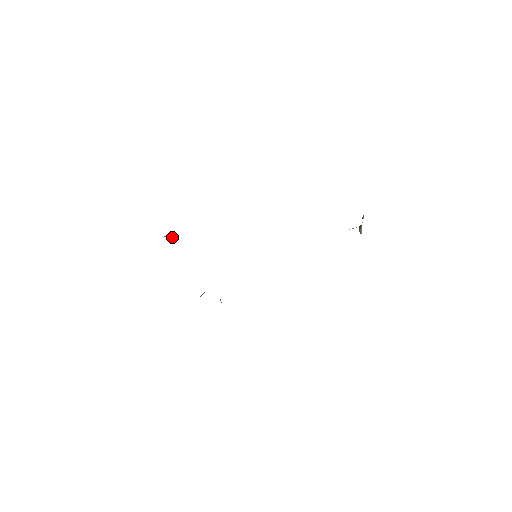
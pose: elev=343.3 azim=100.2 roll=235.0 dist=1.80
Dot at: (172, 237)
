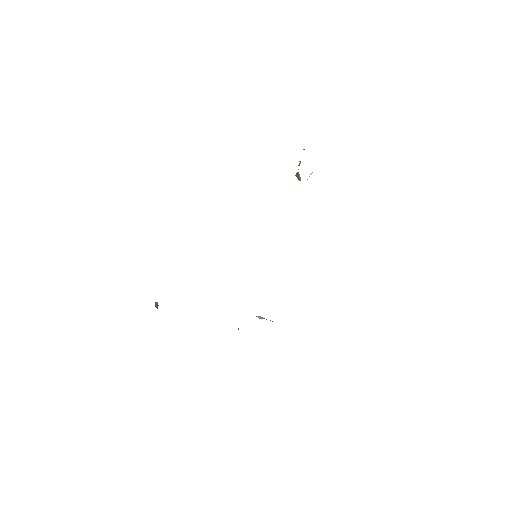
Dot at: (157, 303)
